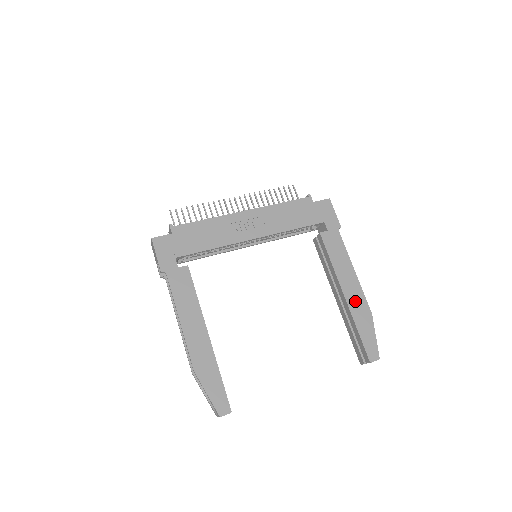
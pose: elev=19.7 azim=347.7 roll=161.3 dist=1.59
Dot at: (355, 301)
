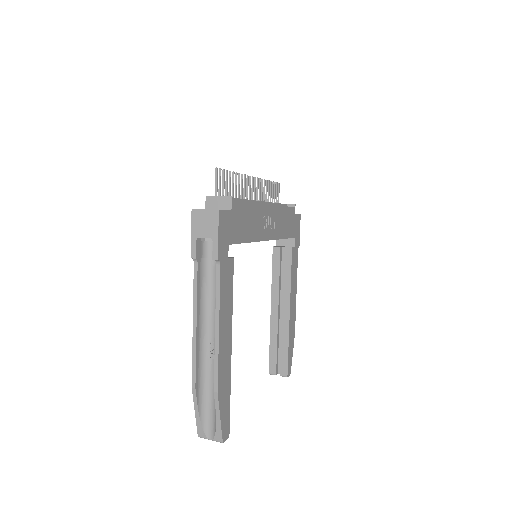
Dot at: (292, 320)
